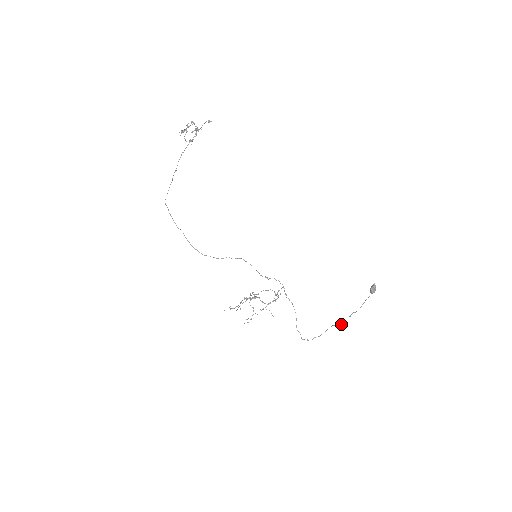
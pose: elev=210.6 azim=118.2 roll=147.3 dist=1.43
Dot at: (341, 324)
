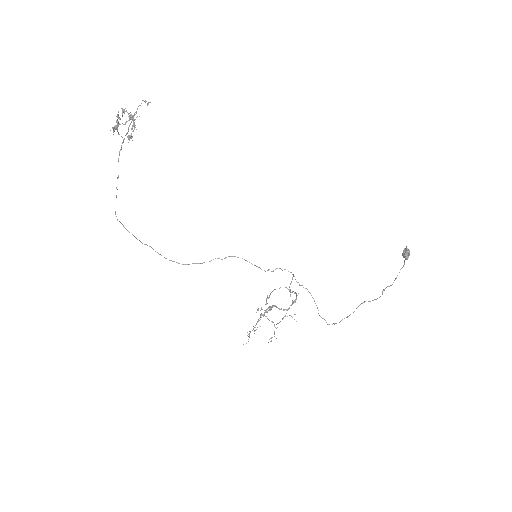
Dot at: (373, 300)
